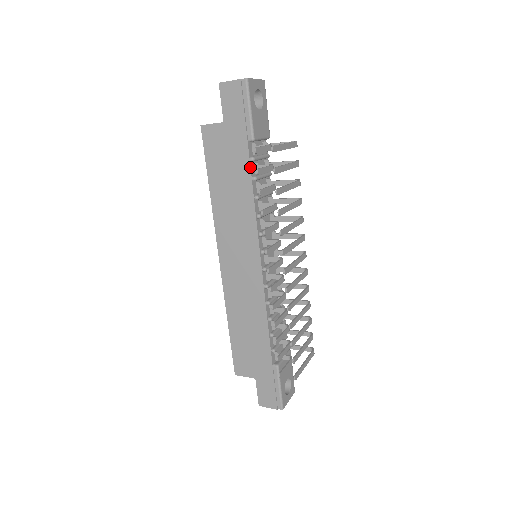
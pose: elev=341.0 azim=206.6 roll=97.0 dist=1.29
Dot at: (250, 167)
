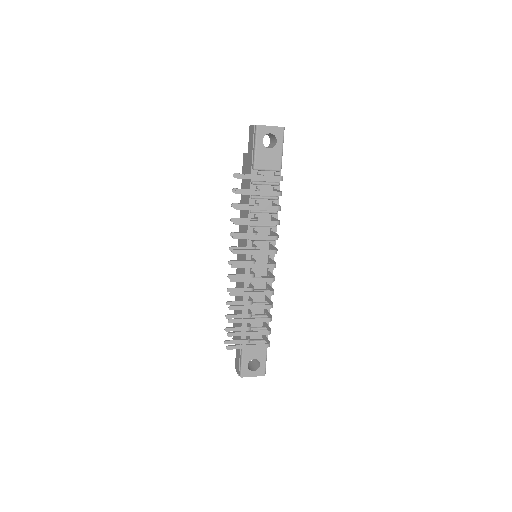
Dot at: (250, 188)
